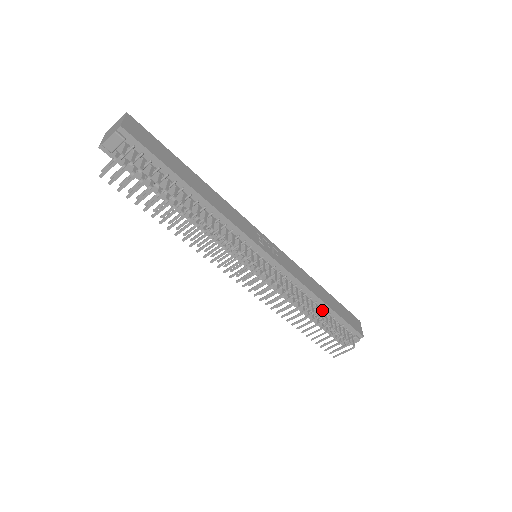
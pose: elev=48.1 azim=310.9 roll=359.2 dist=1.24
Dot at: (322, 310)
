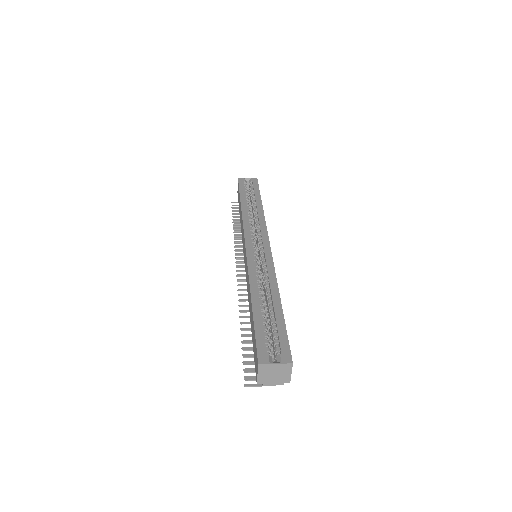
Dot at: occluded
